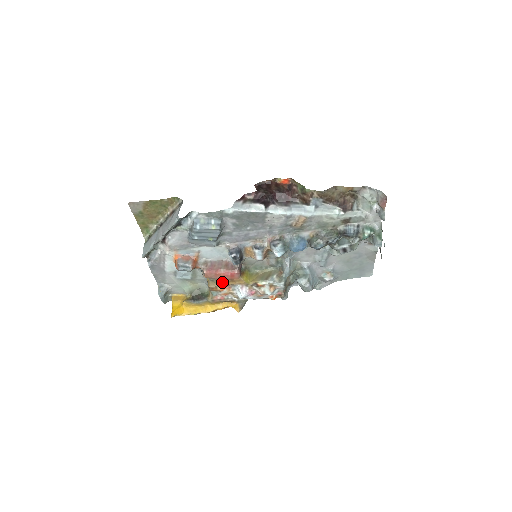
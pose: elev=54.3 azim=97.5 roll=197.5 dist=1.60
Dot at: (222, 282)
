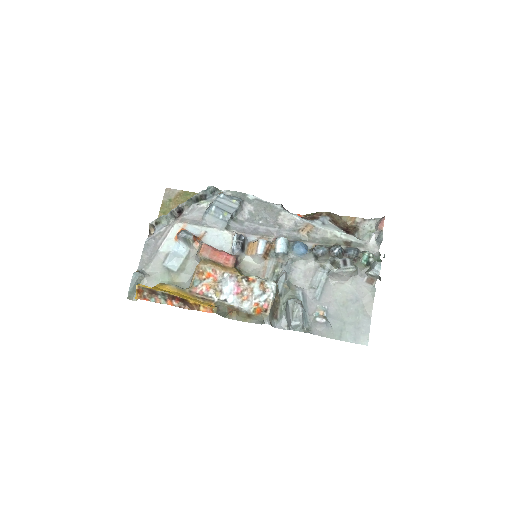
Dot at: (214, 263)
